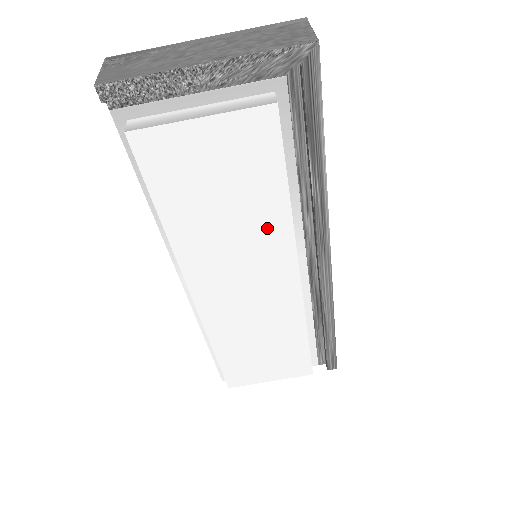
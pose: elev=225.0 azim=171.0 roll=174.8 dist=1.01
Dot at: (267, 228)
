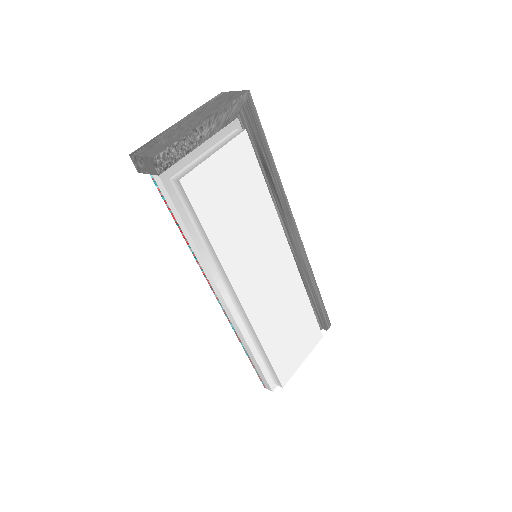
Dot at: (264, 218)
